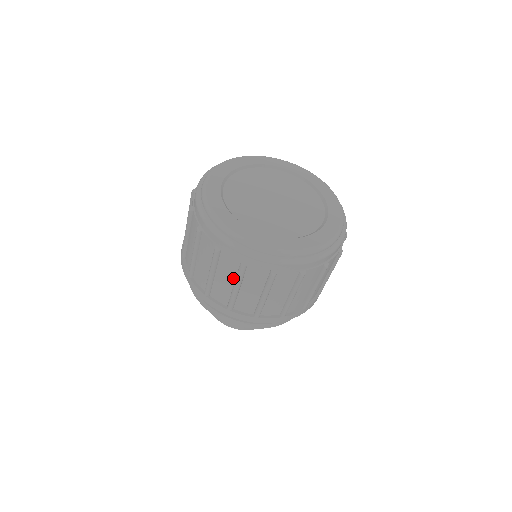
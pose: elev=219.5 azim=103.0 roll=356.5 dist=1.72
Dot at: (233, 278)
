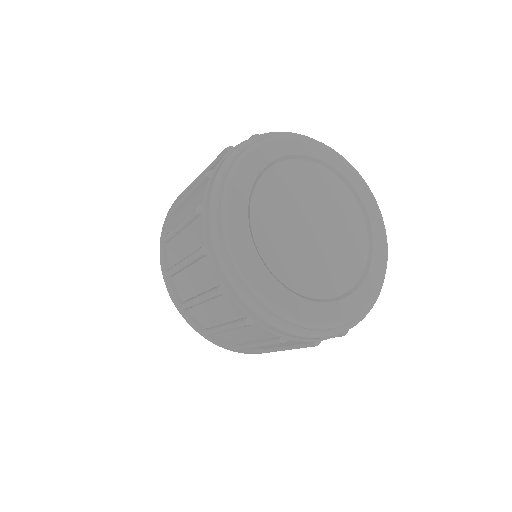
Dot at: (203, 288)
